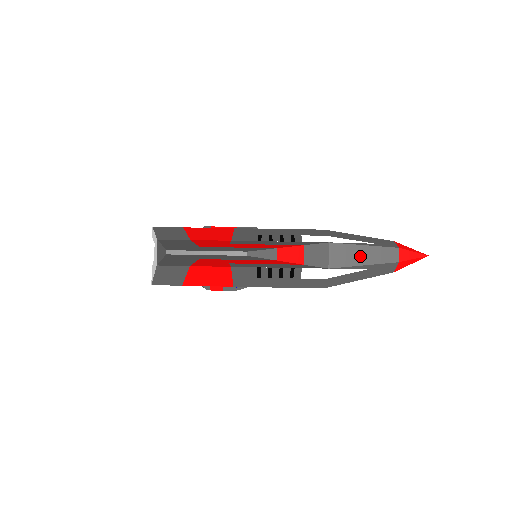
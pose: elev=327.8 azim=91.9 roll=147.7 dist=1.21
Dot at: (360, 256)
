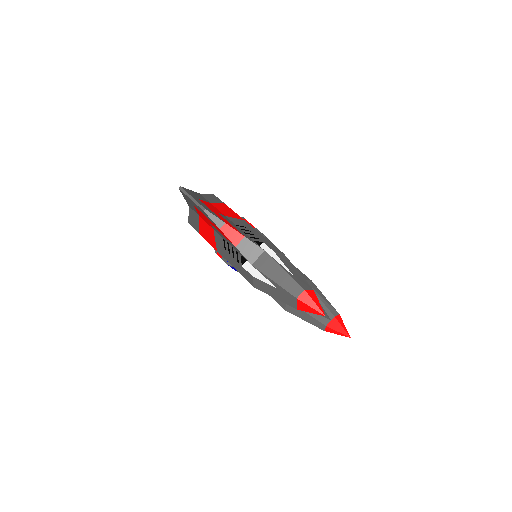
Dot at: (276, 274)
